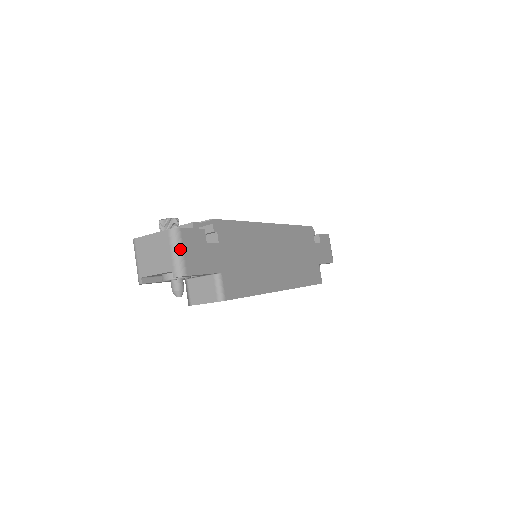
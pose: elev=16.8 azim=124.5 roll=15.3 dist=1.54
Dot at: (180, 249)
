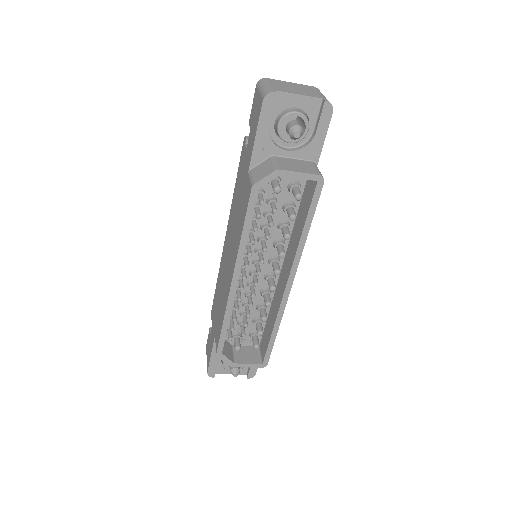
Dot at: occluded
